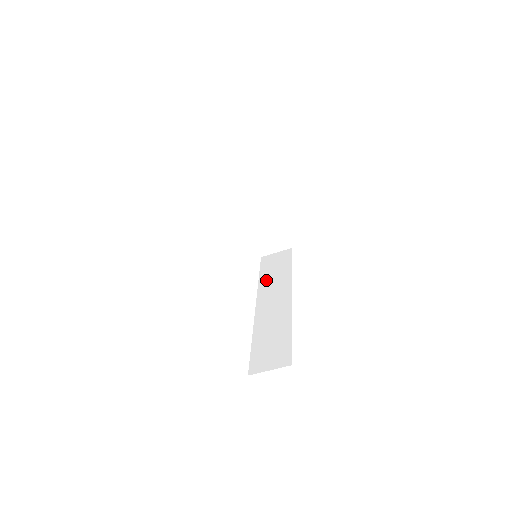
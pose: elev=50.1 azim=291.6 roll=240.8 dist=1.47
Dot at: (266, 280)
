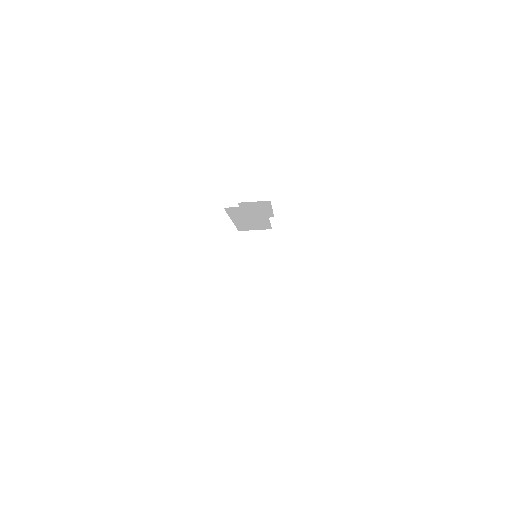
Dot at: occluded
